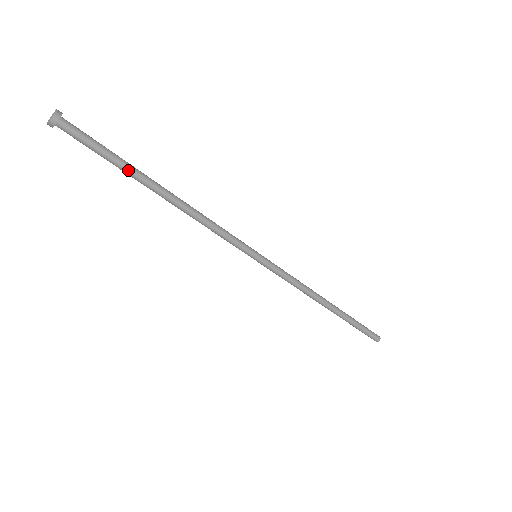
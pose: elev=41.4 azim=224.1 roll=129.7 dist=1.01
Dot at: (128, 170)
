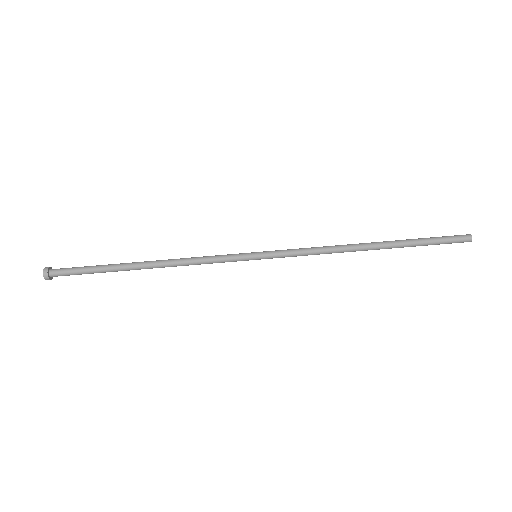
Dot at: (109, 266)
